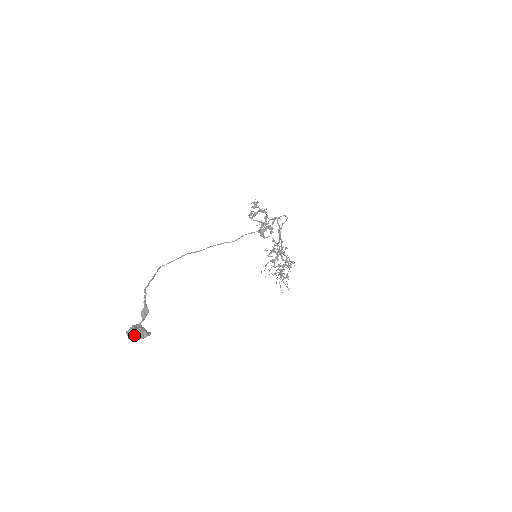
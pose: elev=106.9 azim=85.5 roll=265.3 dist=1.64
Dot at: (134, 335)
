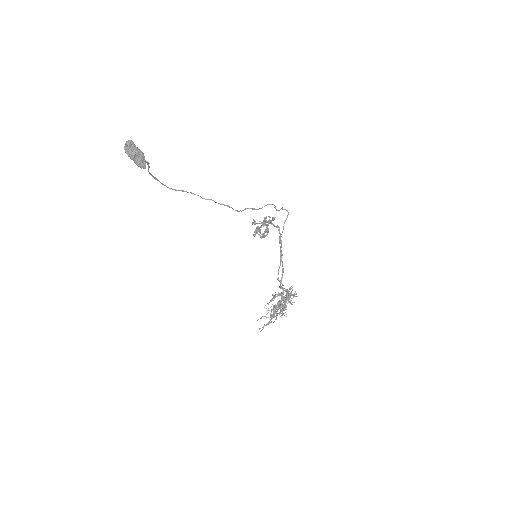
Dot at: (133, 142)
